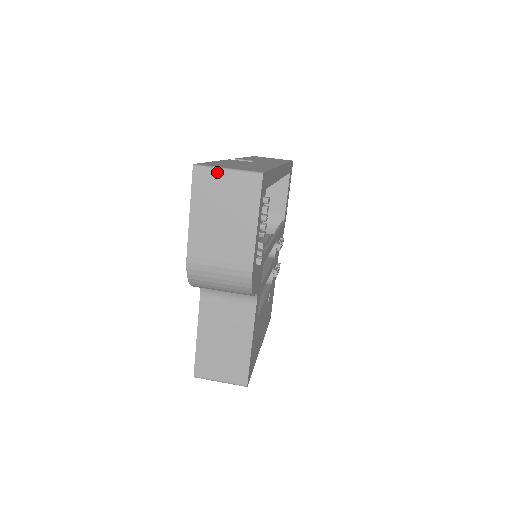
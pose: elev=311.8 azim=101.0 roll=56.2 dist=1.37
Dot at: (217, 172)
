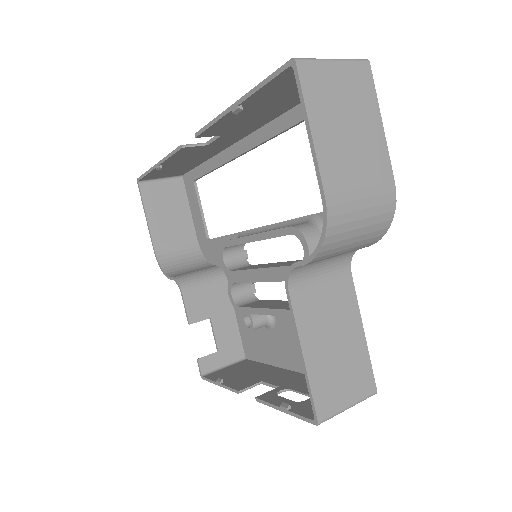
Dot at: (324, 64)
